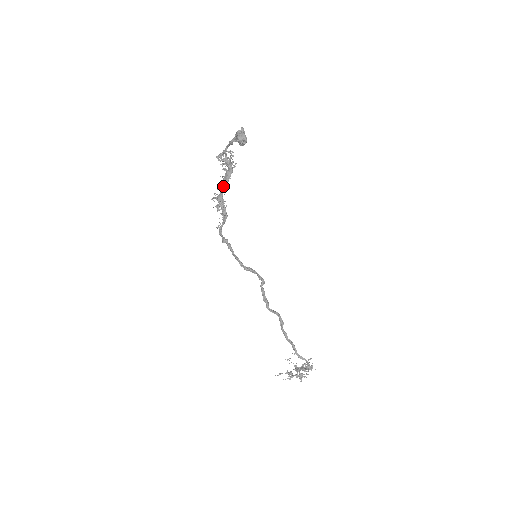
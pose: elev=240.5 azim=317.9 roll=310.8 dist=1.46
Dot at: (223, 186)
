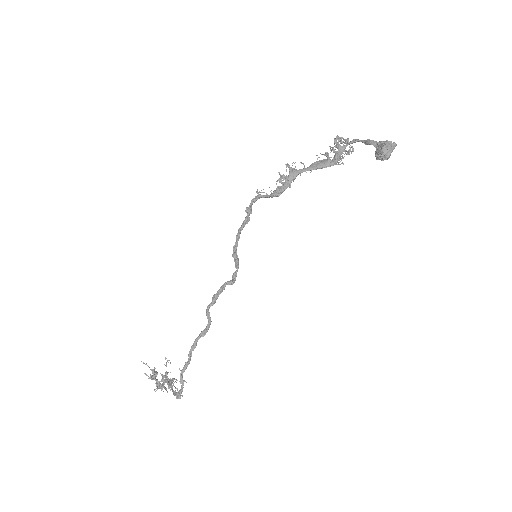
Dot at: (310, 167)
